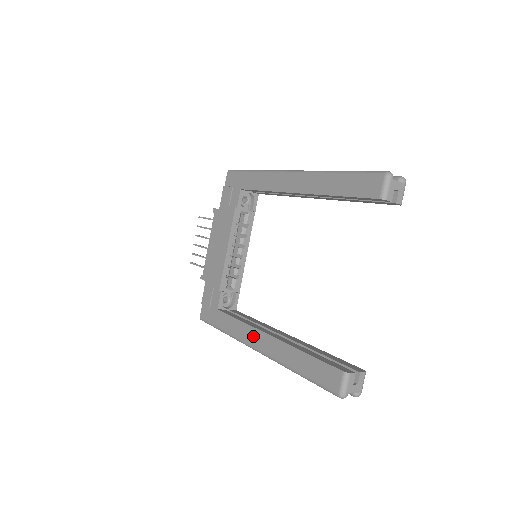
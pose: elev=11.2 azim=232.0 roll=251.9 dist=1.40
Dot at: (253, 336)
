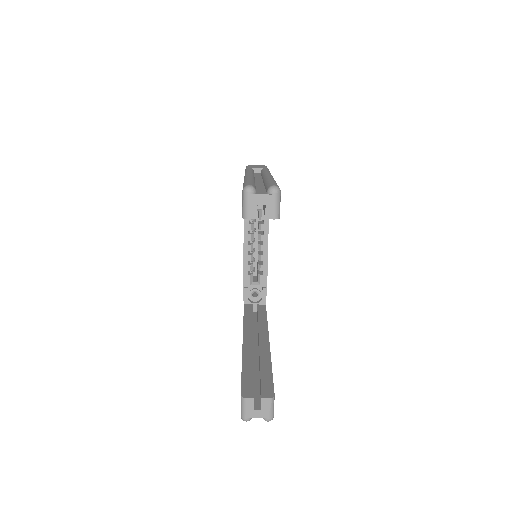
Dot at: occluded
